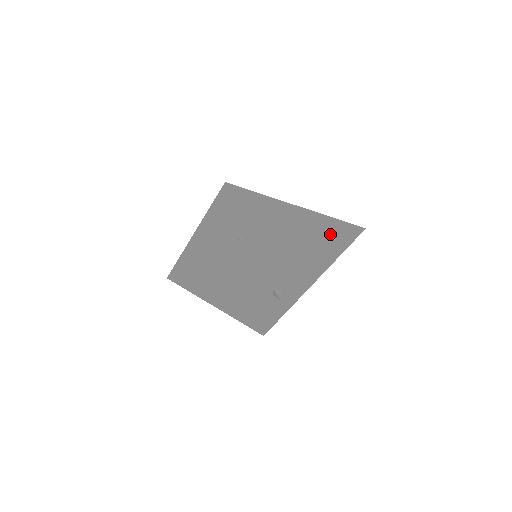
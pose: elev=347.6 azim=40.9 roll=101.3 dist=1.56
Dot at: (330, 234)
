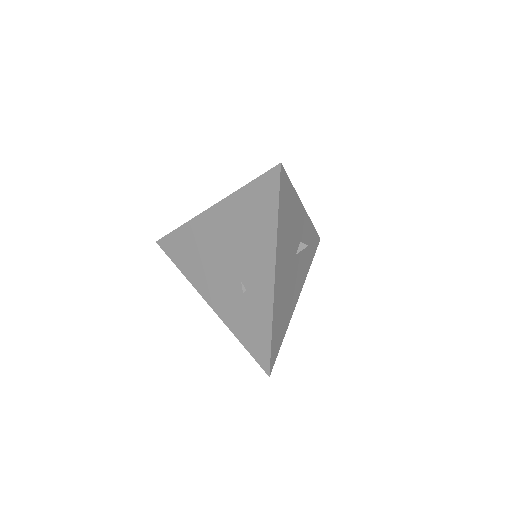
Dot at: (274, 206)
